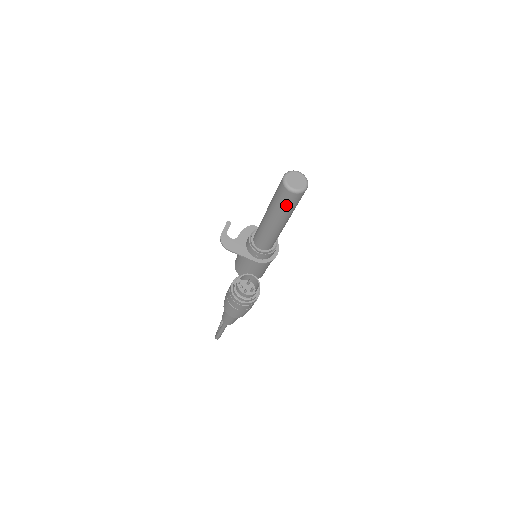
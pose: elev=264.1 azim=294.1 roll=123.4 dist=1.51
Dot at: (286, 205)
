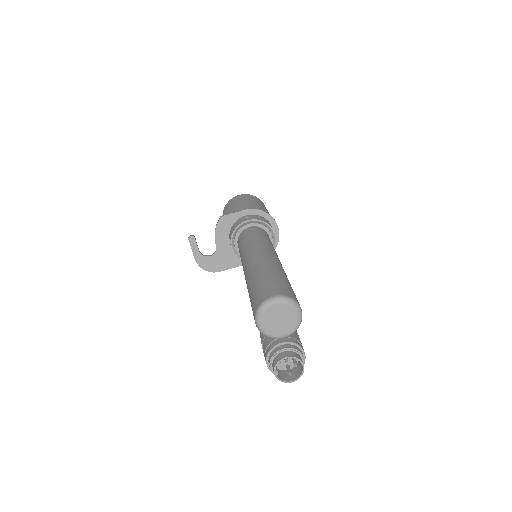
Dot at: occluded
